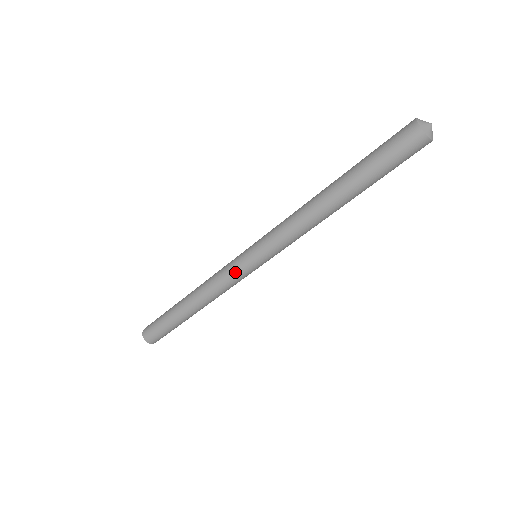
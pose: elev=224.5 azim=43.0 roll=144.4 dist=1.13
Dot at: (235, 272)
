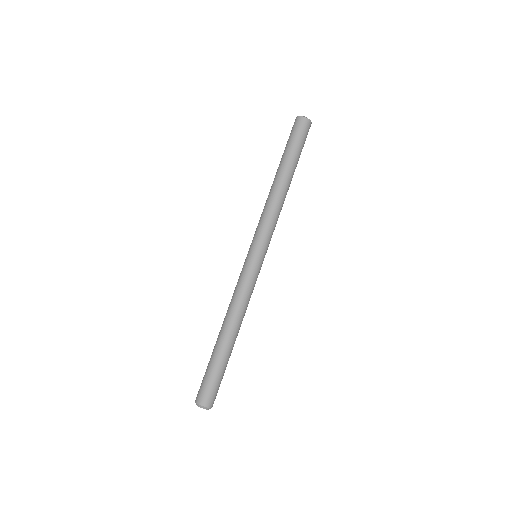
Dot at: (243, 271)
